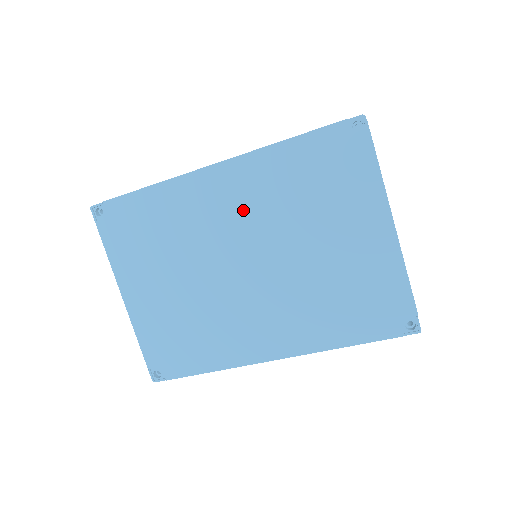
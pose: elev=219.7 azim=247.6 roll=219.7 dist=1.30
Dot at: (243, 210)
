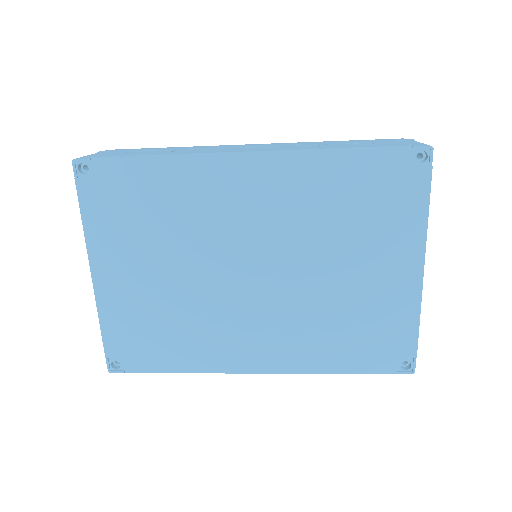
Dot at: (267, 212)
